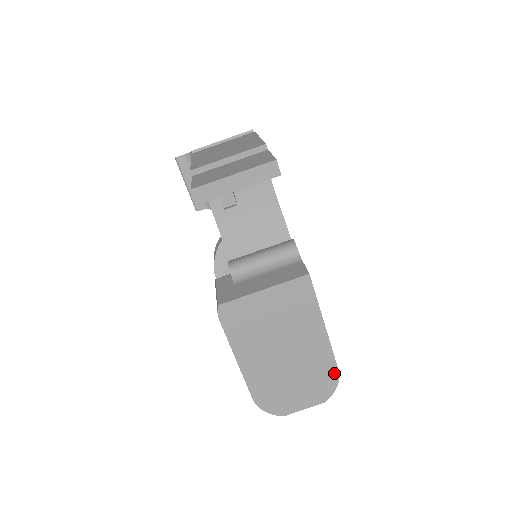
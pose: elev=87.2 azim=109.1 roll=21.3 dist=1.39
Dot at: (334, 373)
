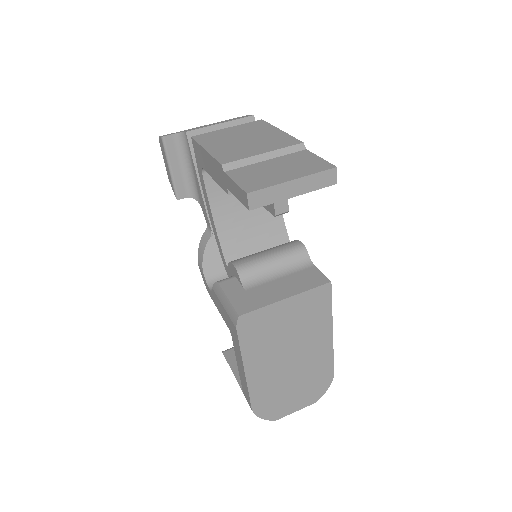
Dot at: (330, 375)
